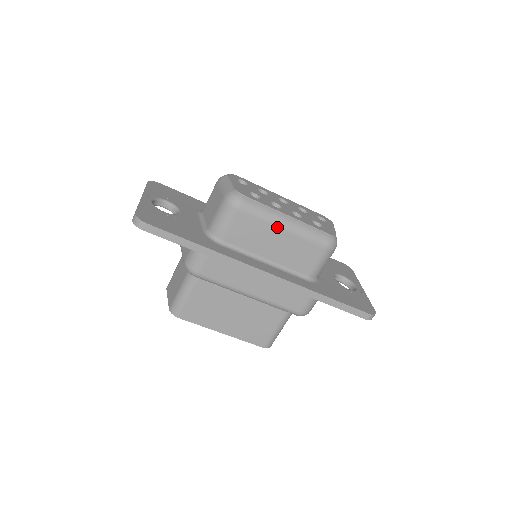
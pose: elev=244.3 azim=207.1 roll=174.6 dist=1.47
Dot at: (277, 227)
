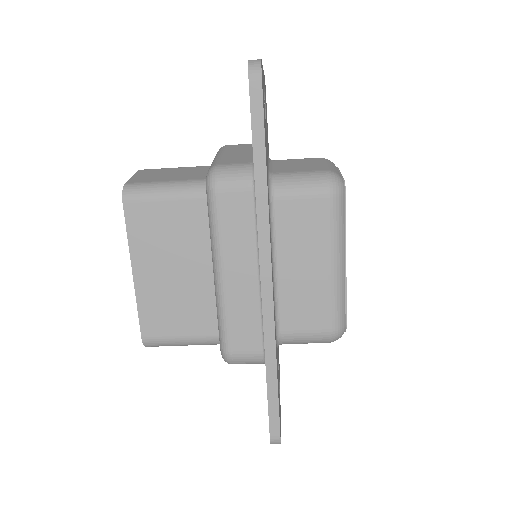
Dot at: (329, 256)
